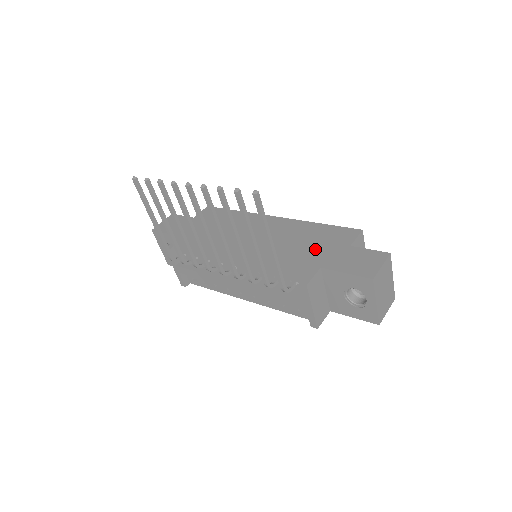
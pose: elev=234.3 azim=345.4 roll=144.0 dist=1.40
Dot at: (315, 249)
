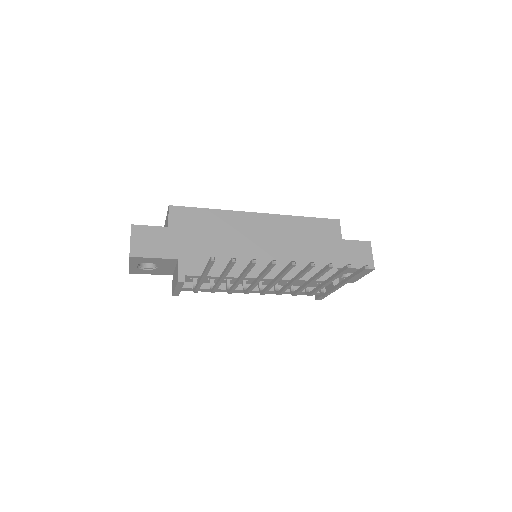
Dot at: (321, 249)
